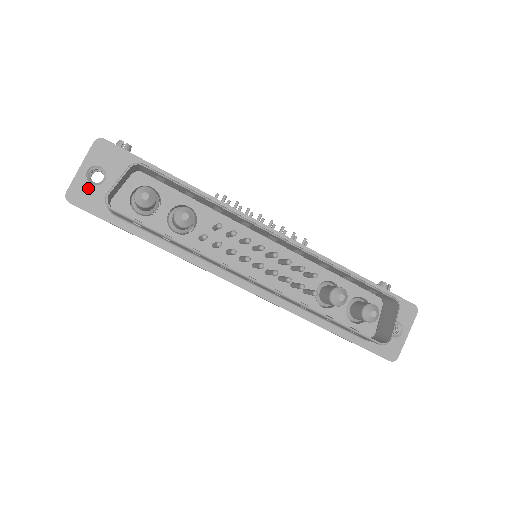
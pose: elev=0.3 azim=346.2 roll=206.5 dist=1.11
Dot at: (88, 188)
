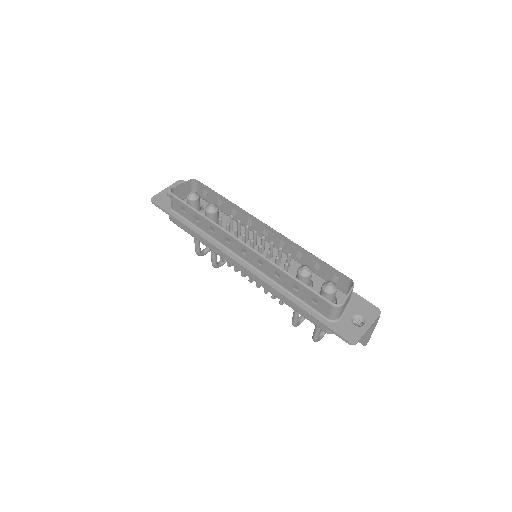
Dot at: (165, 197)
